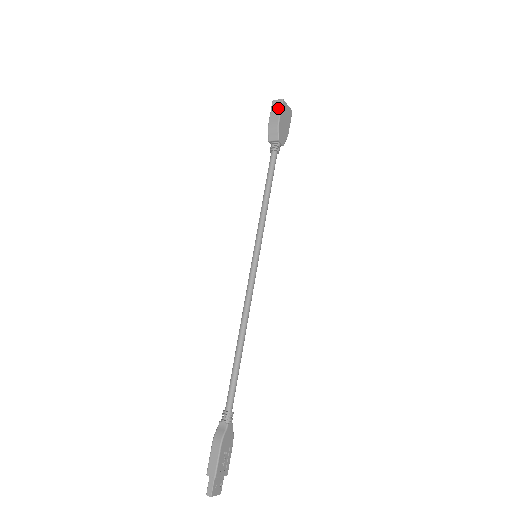
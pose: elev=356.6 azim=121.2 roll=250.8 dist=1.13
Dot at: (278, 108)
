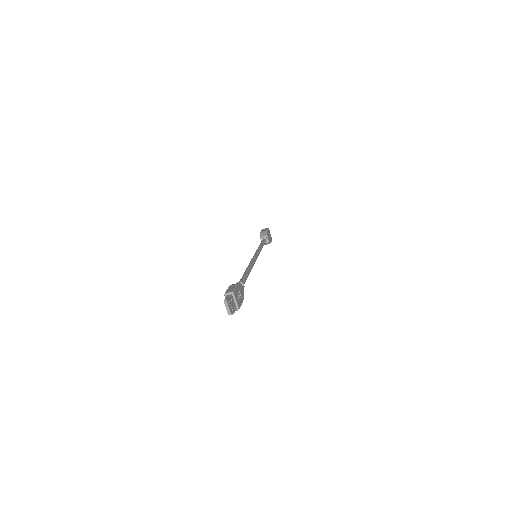
Dot at: (266, 229)
